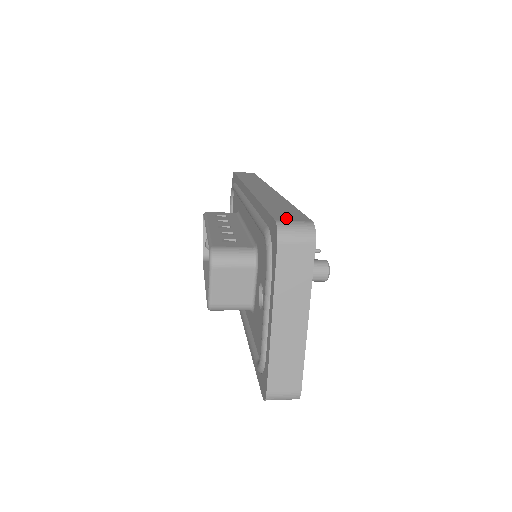
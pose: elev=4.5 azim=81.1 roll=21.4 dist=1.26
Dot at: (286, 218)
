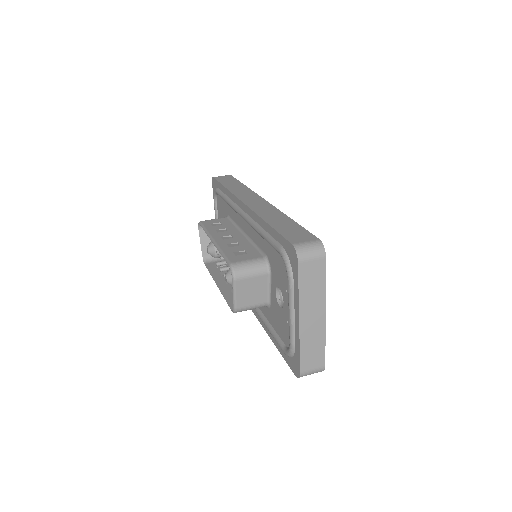
Dot at: (298, 239)
